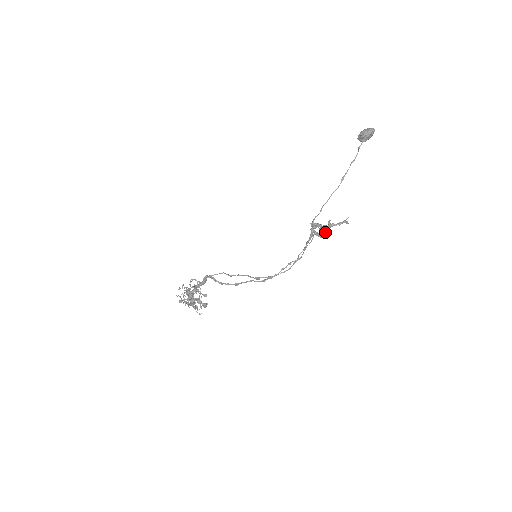
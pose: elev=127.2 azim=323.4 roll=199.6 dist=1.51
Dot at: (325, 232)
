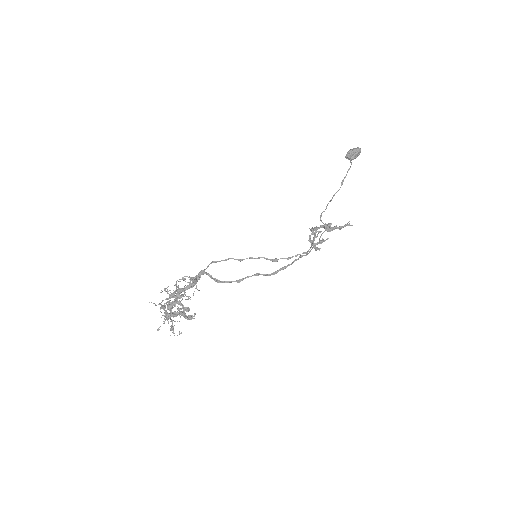
Dot at: (323, 240)
